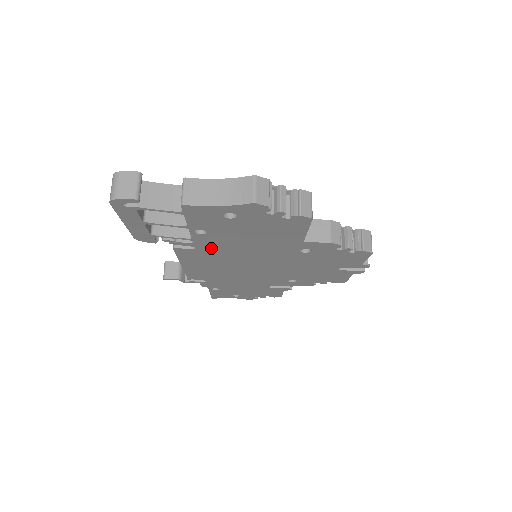
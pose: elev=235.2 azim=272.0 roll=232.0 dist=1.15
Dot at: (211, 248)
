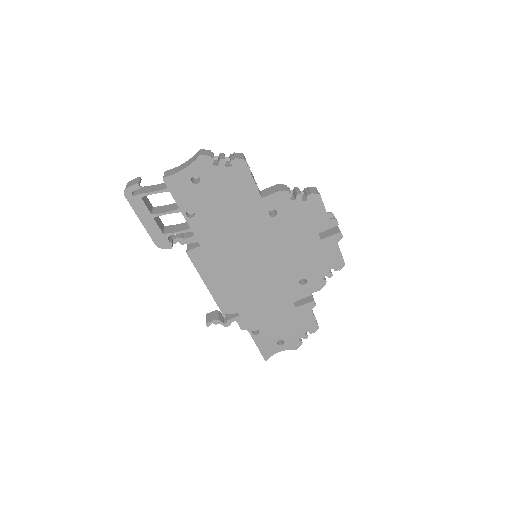
Dot at: (210, 240)
